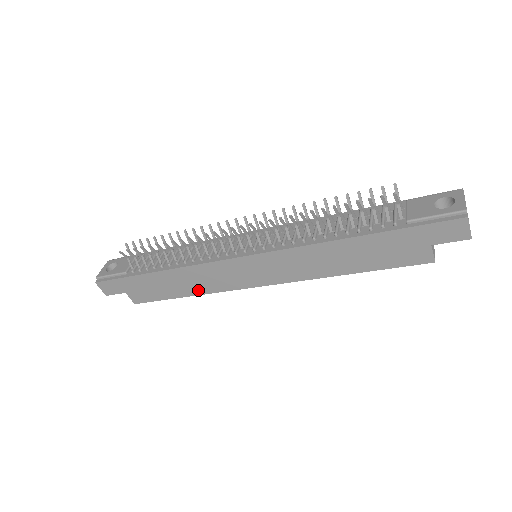
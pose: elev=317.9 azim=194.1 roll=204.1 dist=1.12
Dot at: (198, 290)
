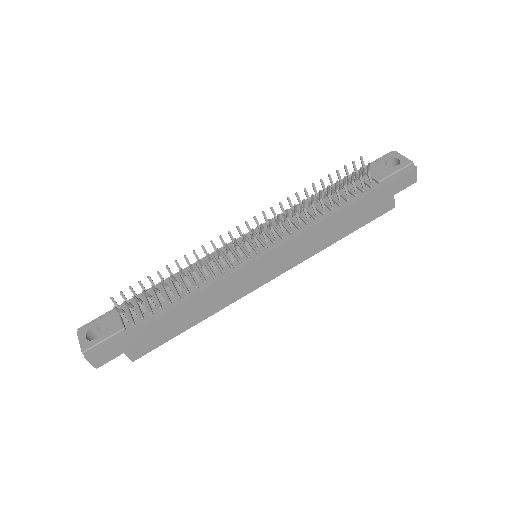
Dot at: (210, 311)
